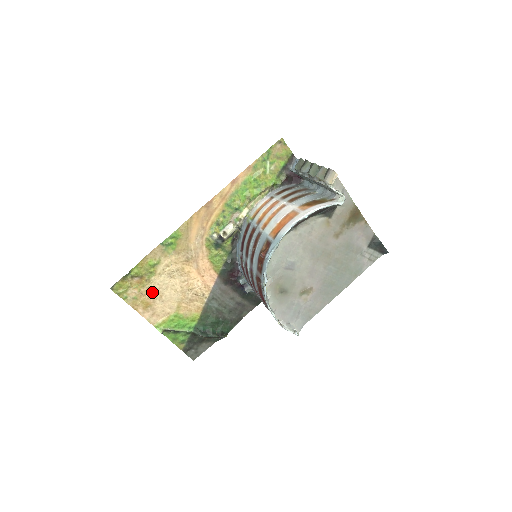
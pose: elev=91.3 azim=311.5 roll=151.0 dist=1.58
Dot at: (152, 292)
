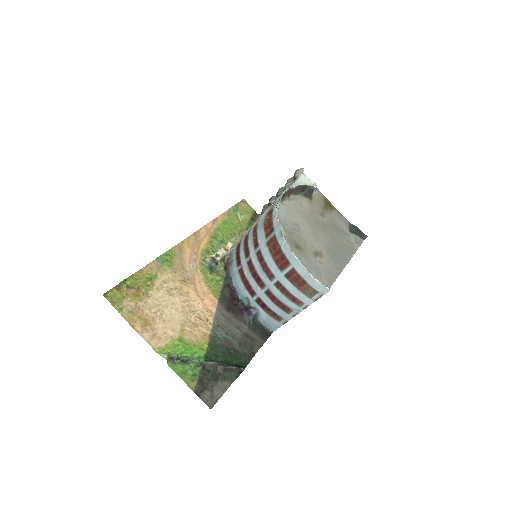
Dot at: (150, 308)
